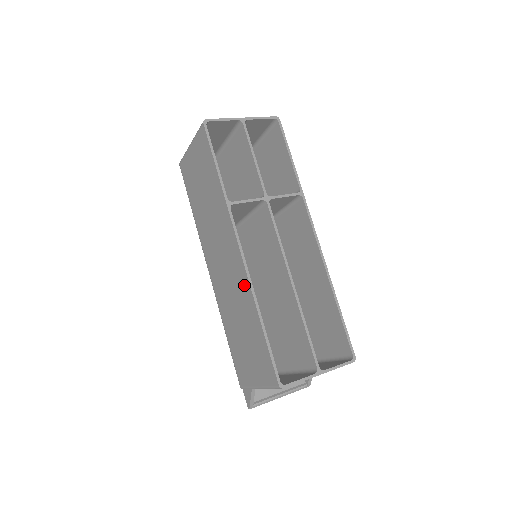
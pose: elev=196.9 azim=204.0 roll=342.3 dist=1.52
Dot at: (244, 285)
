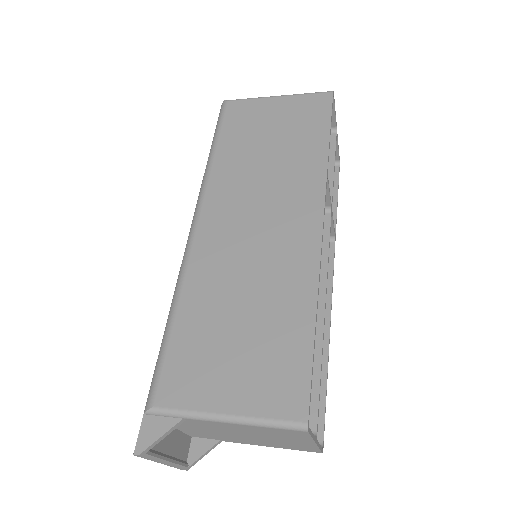
Dot at: (302, 265)
